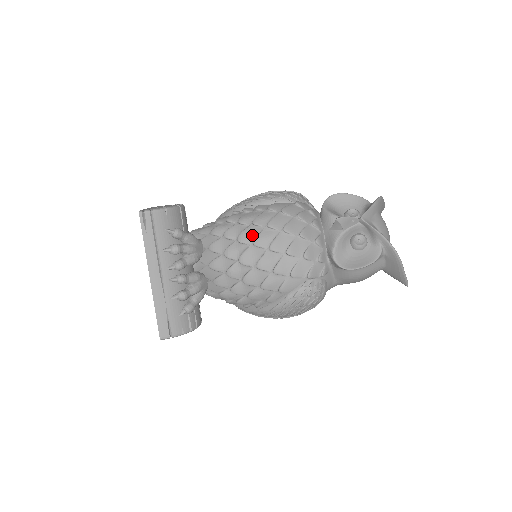
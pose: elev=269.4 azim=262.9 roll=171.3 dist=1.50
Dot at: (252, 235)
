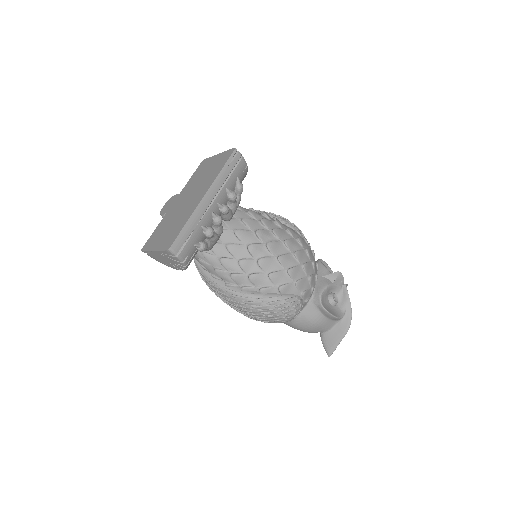
Dot at: (284, 236)
